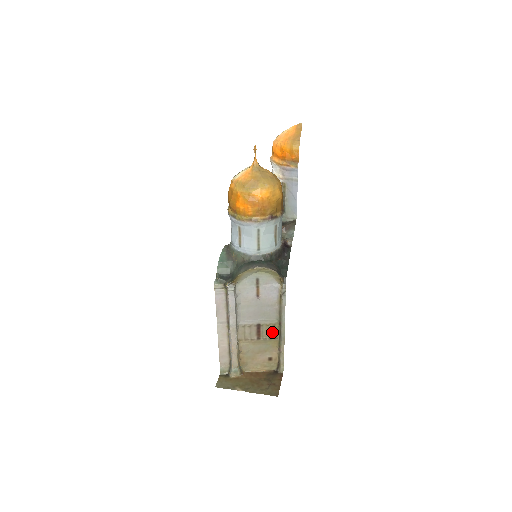
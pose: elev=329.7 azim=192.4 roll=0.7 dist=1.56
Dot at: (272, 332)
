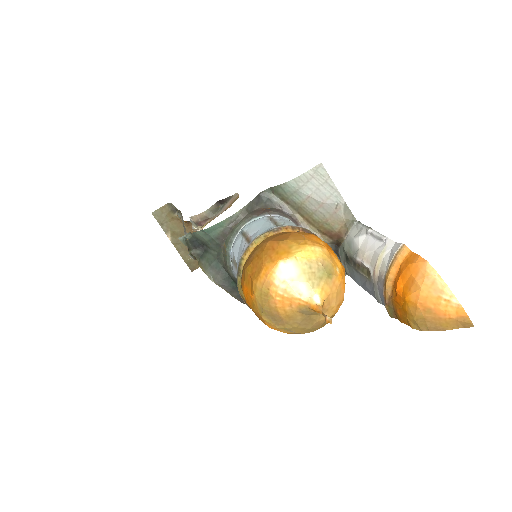
Dot at: occluded
